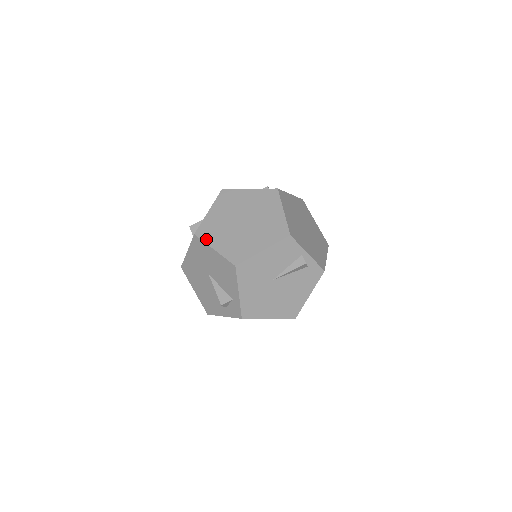
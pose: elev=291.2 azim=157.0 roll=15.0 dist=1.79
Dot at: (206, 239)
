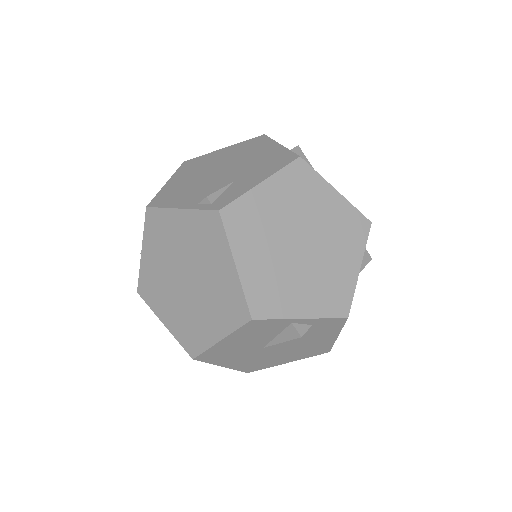
Dot at: (151, 304)
